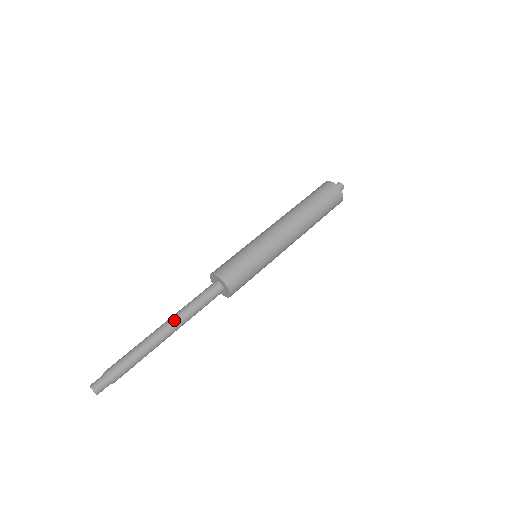
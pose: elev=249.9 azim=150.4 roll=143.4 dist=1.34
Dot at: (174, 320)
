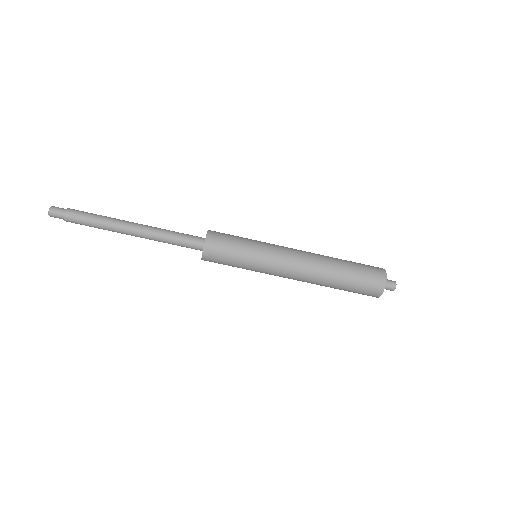
Dot at: (144, 231)
